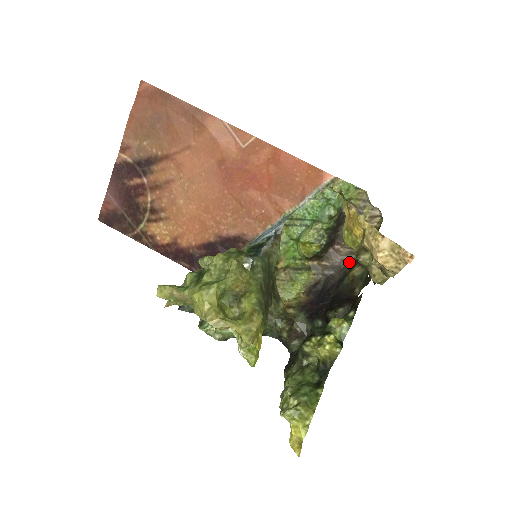
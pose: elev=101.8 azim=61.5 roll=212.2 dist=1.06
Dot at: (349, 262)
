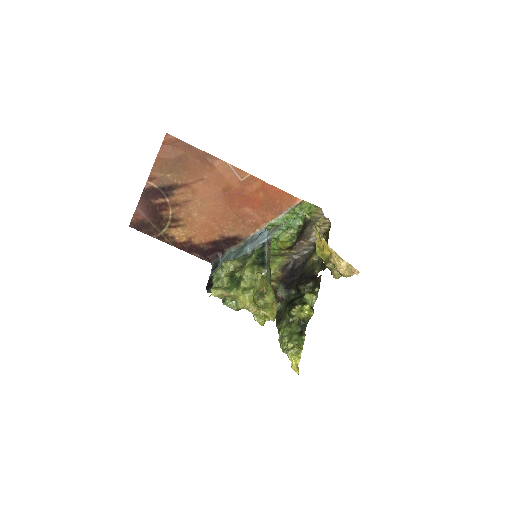
Dot at: (309, 250)
